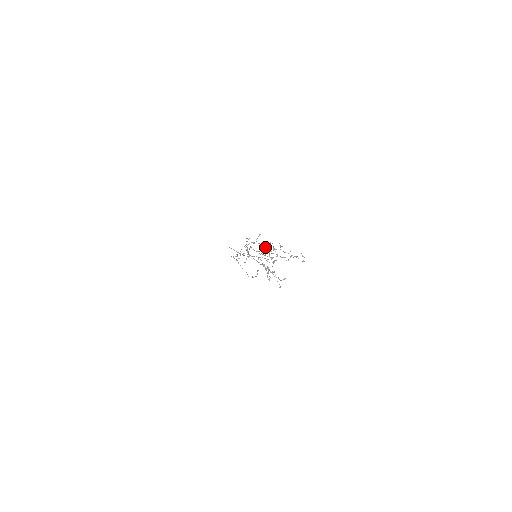
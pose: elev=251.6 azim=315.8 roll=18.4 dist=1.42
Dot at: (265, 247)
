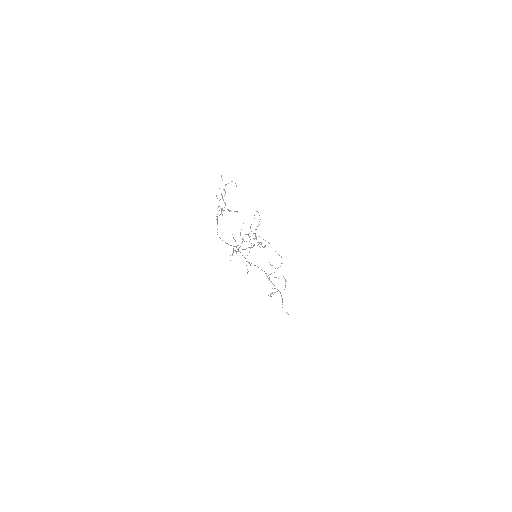
Dot at: (240, 233)
